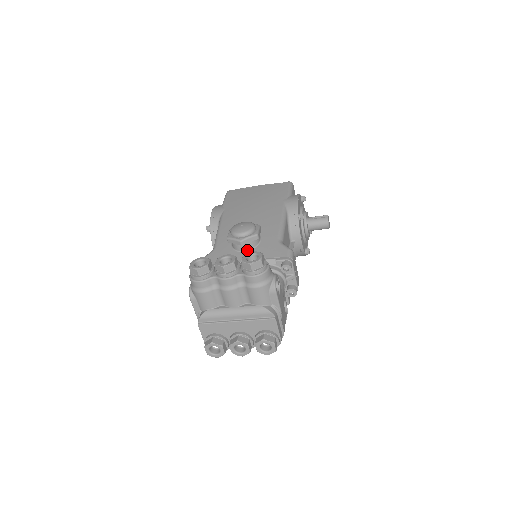
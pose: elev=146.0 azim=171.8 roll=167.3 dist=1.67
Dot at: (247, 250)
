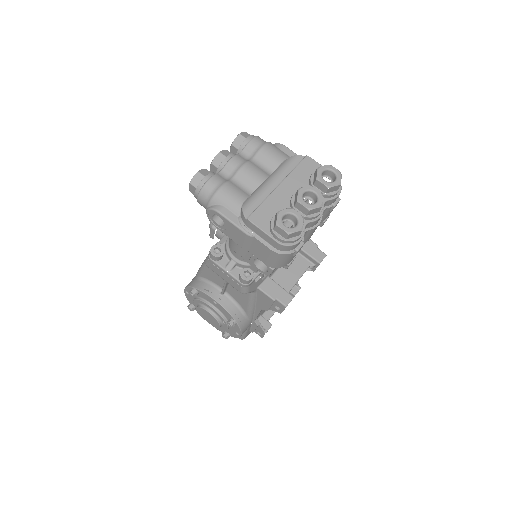
Dot at: occluded
